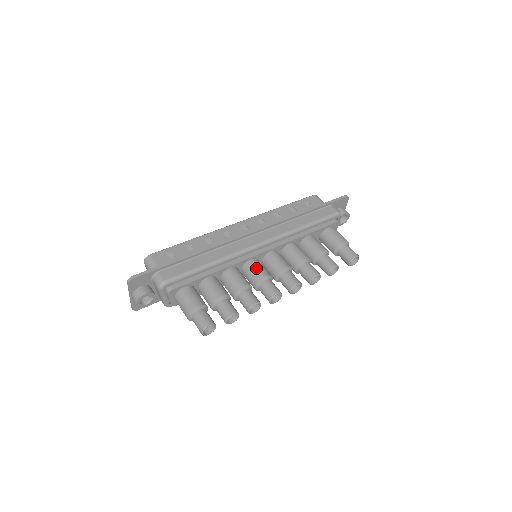
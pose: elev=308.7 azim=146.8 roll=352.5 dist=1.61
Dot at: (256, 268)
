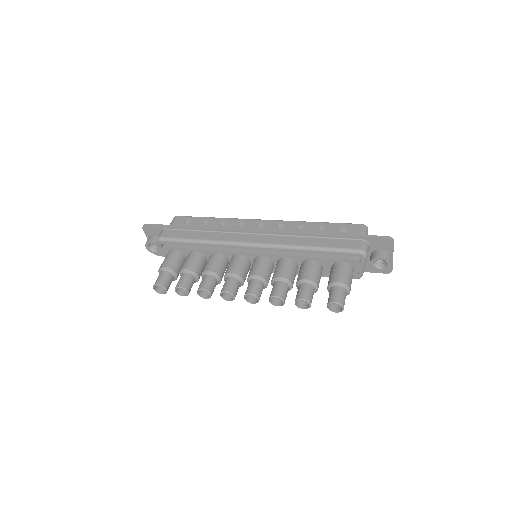
Dot at: (234, 263)
